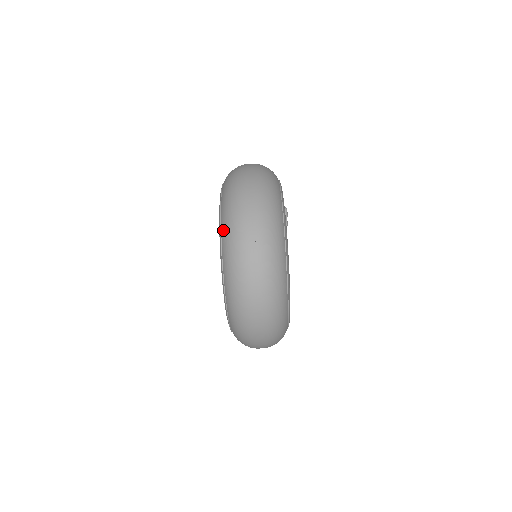
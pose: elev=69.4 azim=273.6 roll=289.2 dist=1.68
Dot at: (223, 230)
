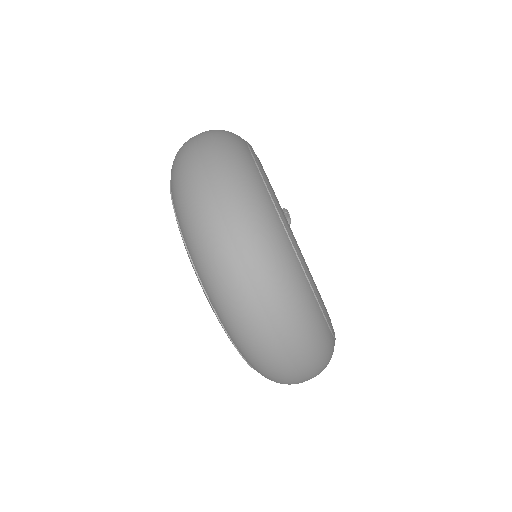
Dot at: occluded
